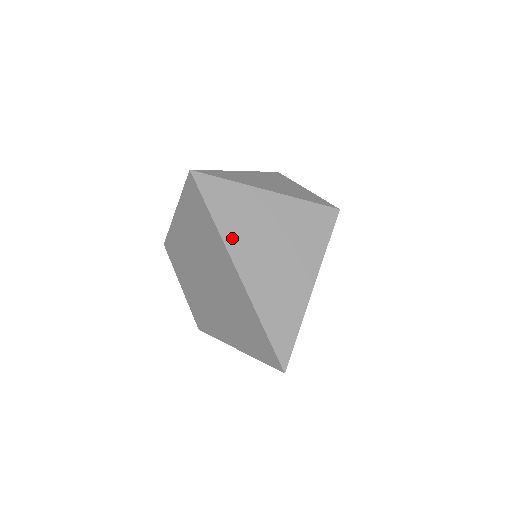
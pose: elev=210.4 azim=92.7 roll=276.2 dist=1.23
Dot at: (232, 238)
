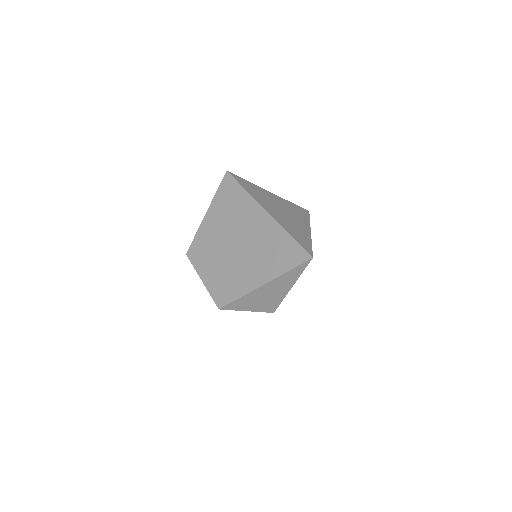
Dot at: (259, 199)
